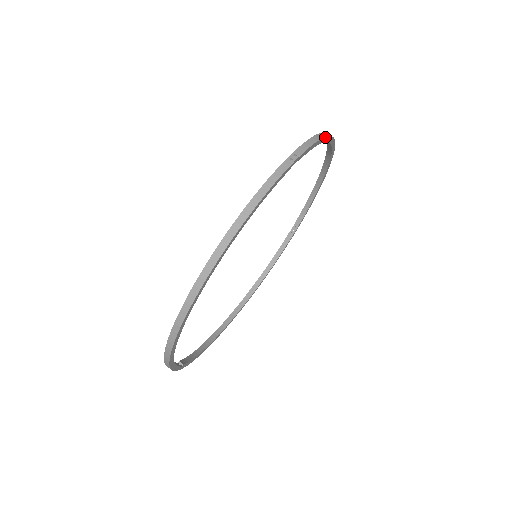
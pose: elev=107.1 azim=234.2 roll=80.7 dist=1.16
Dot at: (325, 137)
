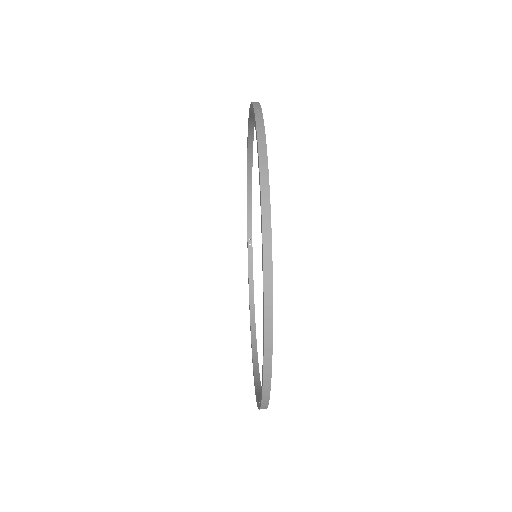
Dot at: occluded
